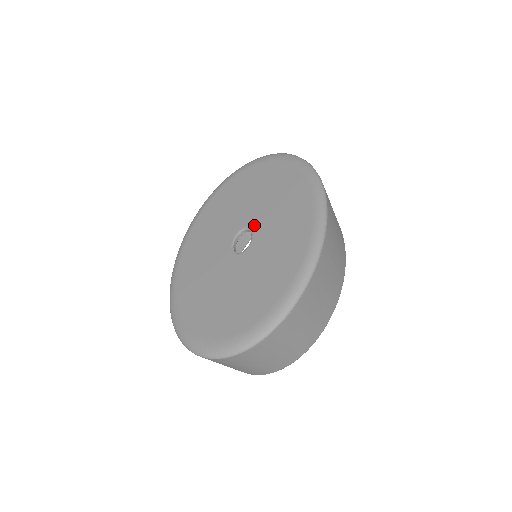
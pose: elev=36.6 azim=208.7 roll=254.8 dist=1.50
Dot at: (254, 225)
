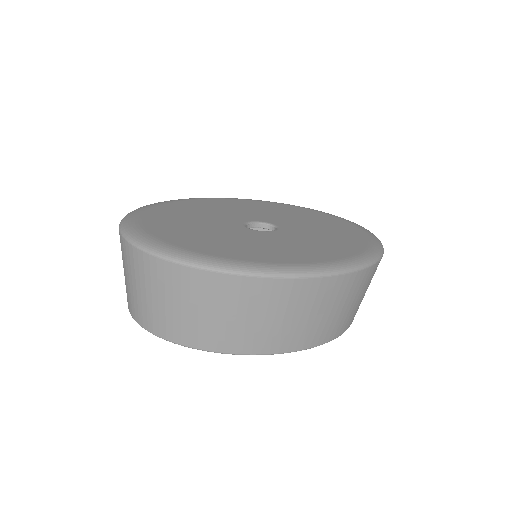
Dot at: (284, 230)
